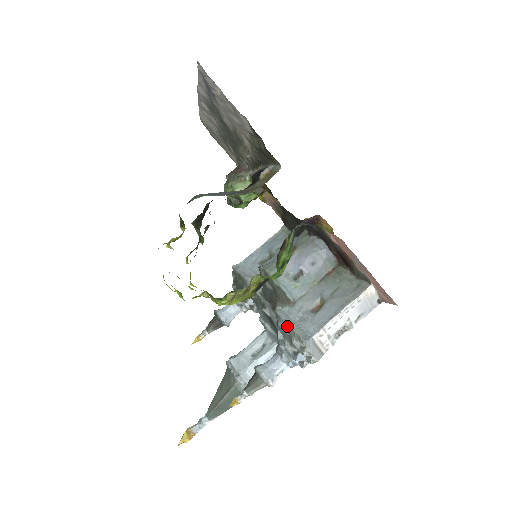
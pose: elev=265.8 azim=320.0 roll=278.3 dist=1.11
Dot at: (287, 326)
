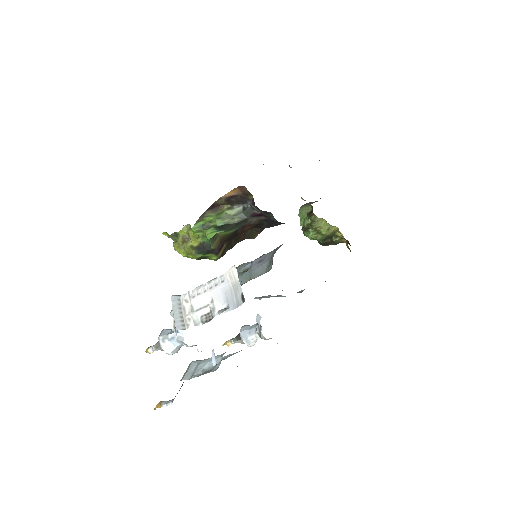
Dot at: occluded
